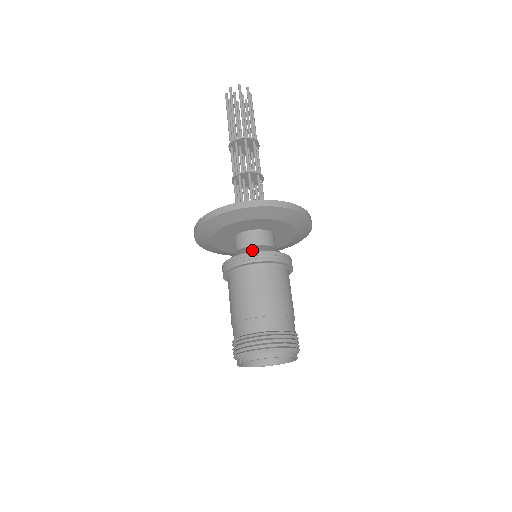
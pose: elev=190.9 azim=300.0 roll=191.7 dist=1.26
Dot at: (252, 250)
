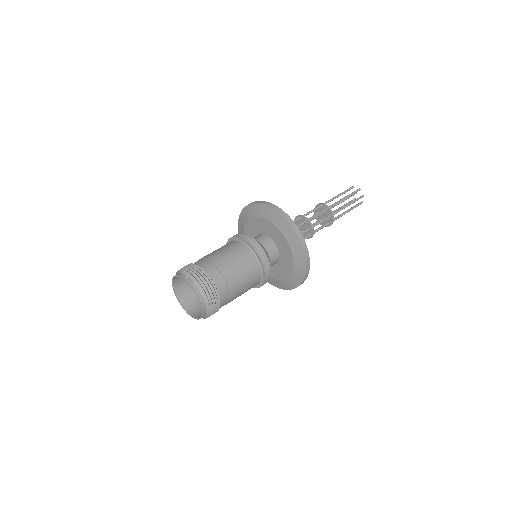
Dot at: (266, 254)
